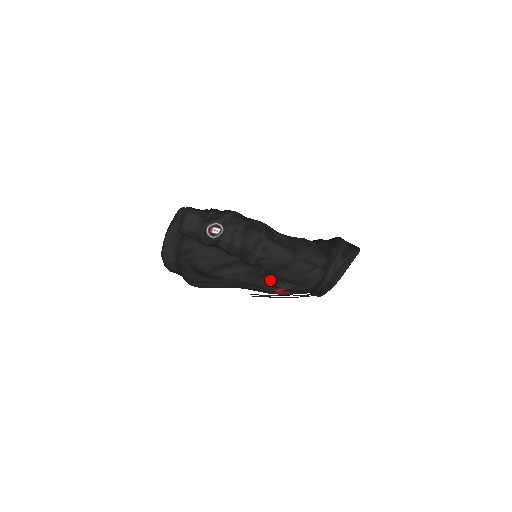
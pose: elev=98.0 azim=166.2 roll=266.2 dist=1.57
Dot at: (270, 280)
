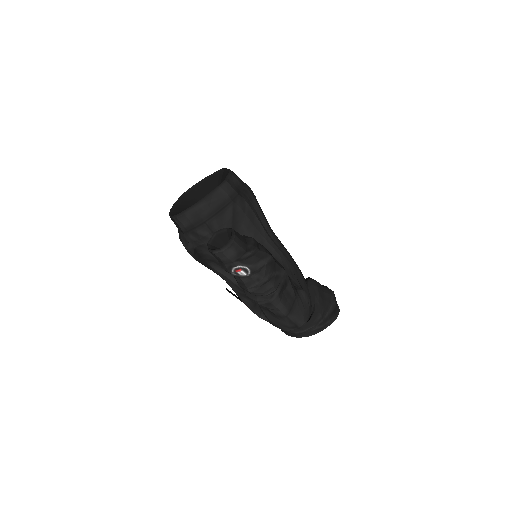
Dot at: (252, 304)
